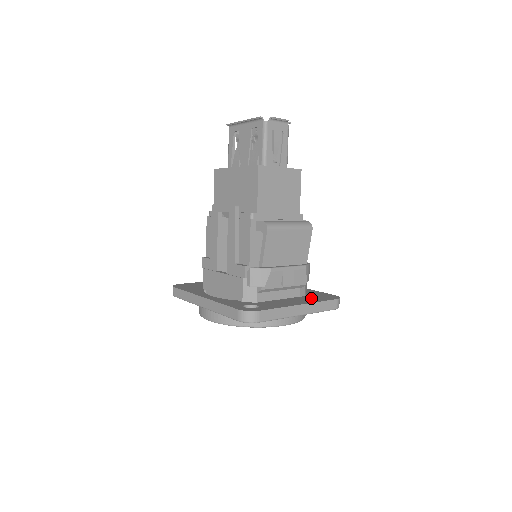
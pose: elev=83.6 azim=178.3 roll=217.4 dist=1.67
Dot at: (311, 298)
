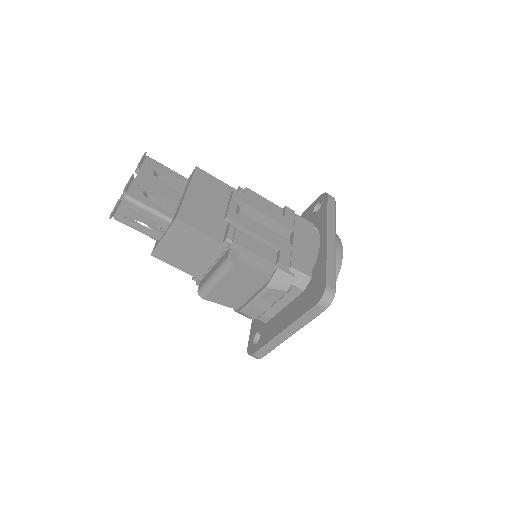
Dot at: (301, 303)
